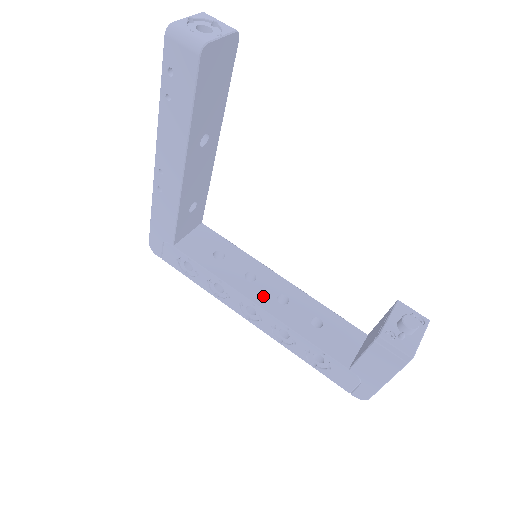
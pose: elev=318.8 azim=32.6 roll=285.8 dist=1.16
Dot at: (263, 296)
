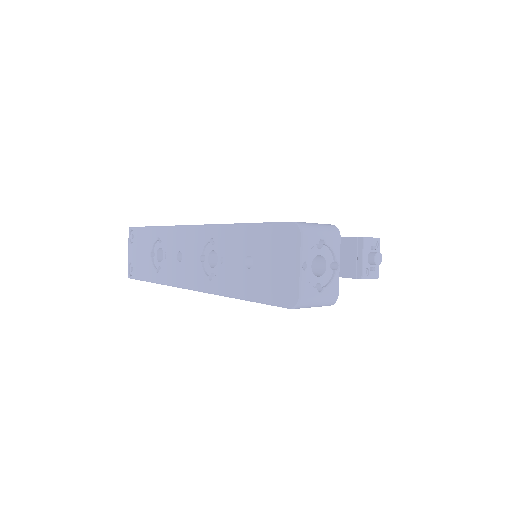
Dot at: occluded
